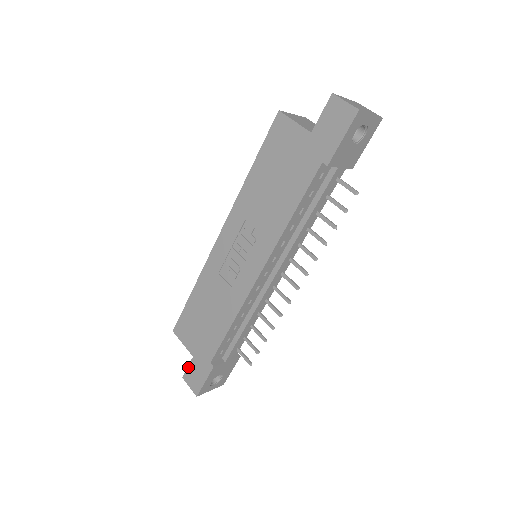
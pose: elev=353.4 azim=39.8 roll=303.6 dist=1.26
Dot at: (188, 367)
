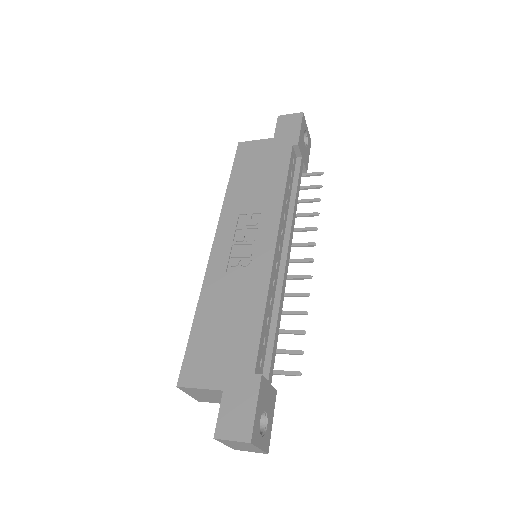
Dot at: (219, 412)
